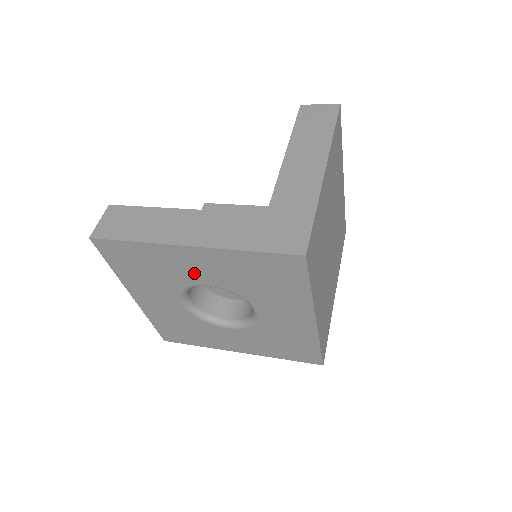
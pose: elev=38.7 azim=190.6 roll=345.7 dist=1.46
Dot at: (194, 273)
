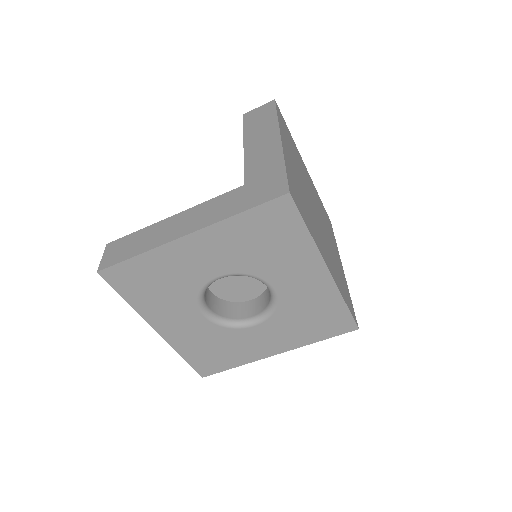
Dot at: (202, 267)
